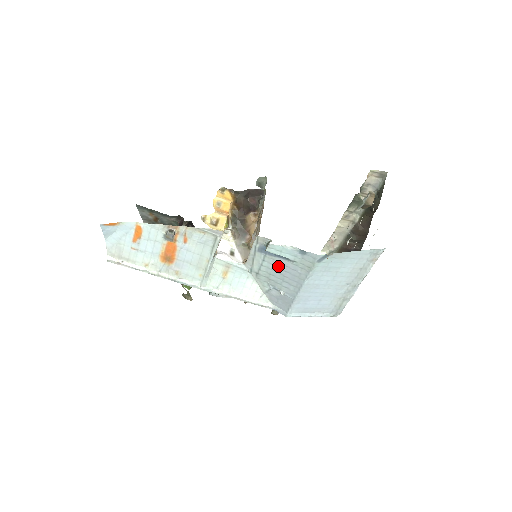
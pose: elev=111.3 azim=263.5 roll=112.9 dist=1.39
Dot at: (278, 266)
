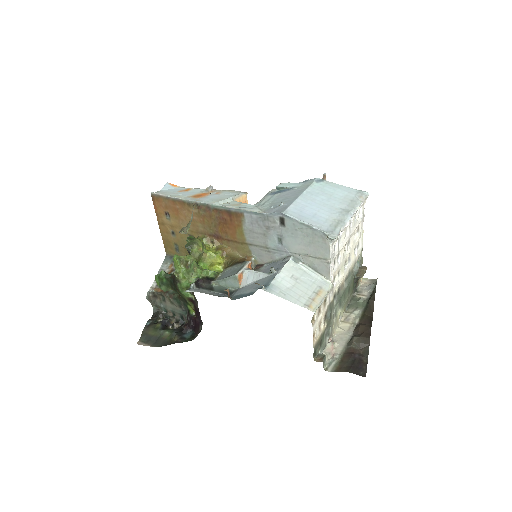
Dot at: (283, 195)
